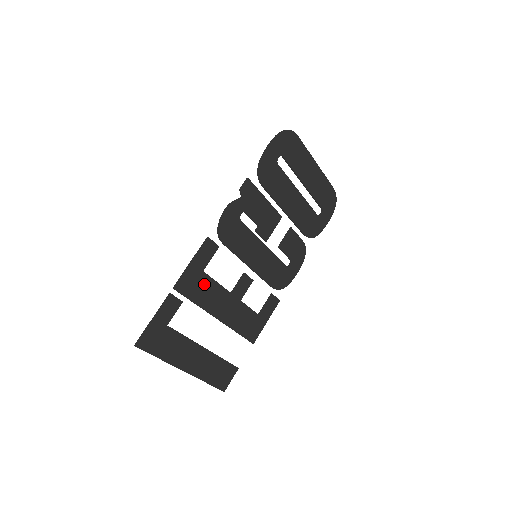
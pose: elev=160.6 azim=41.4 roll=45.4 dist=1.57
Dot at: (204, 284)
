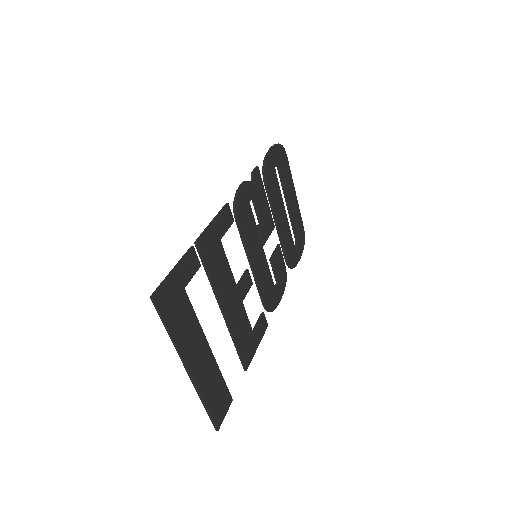
Dot at: (219, 257)
